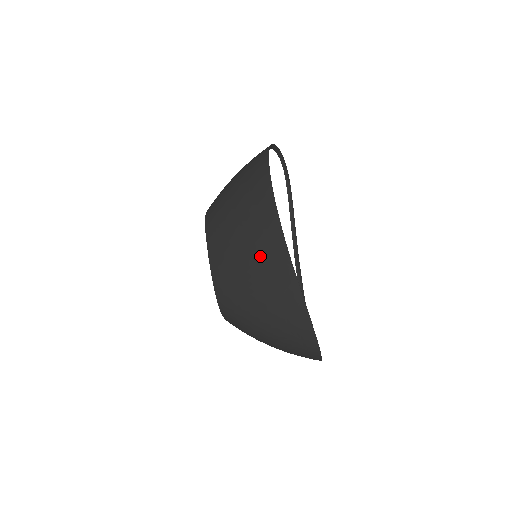
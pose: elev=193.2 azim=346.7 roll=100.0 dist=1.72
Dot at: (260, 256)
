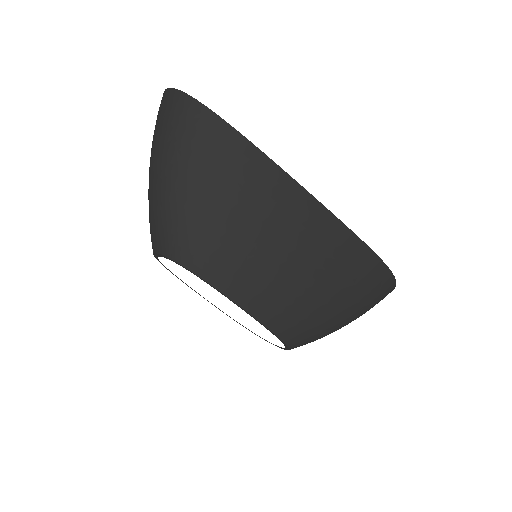
Dot at: (319, 257)
